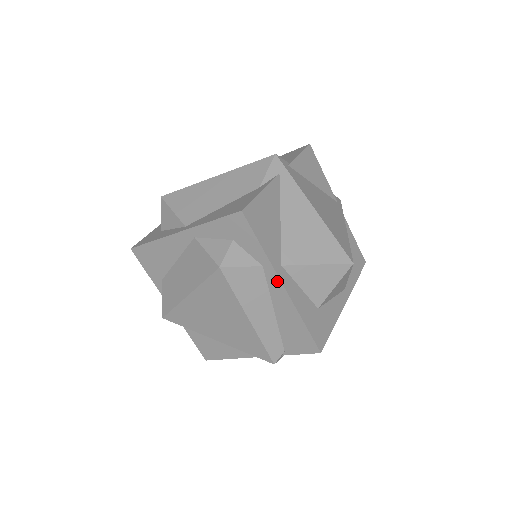
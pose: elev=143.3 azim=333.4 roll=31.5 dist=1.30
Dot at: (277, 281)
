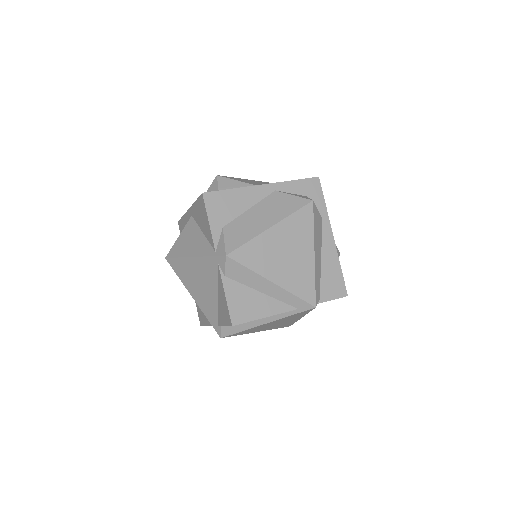
Dot at: (330, 231)
